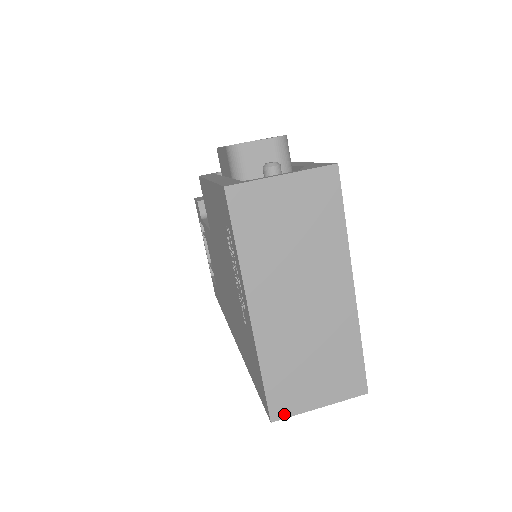
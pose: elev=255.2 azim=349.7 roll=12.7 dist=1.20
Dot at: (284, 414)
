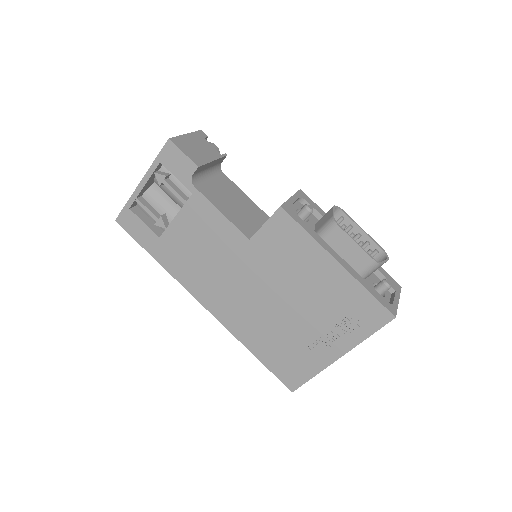
Dot at: occluded
